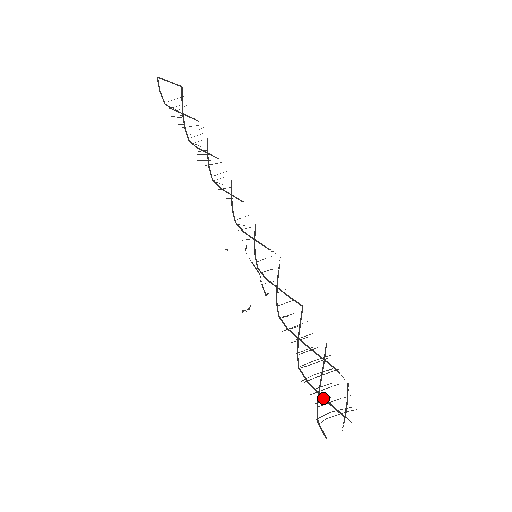
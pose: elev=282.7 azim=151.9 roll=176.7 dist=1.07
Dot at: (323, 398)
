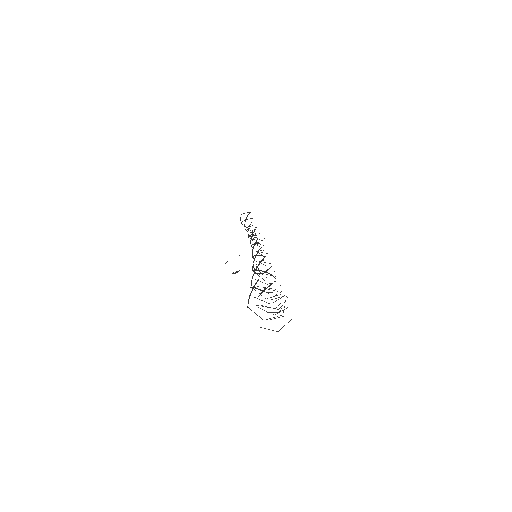
Dot at: occluded
